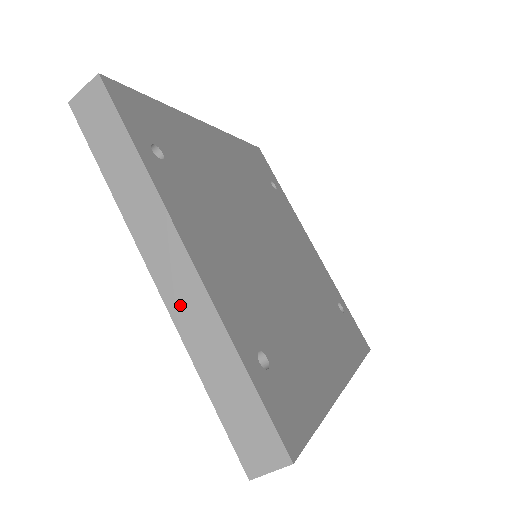
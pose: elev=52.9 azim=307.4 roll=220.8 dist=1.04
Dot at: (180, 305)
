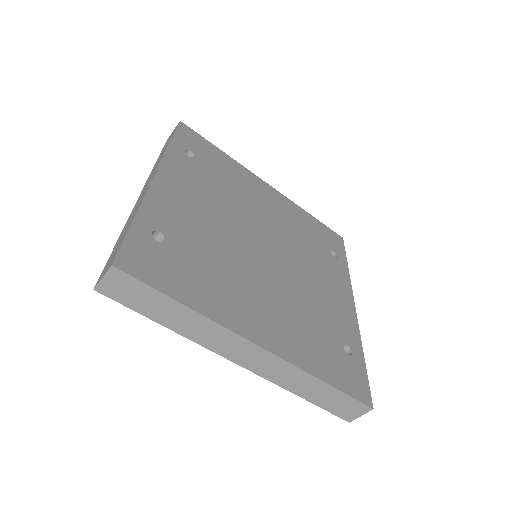
Dot at: (137, 203)
